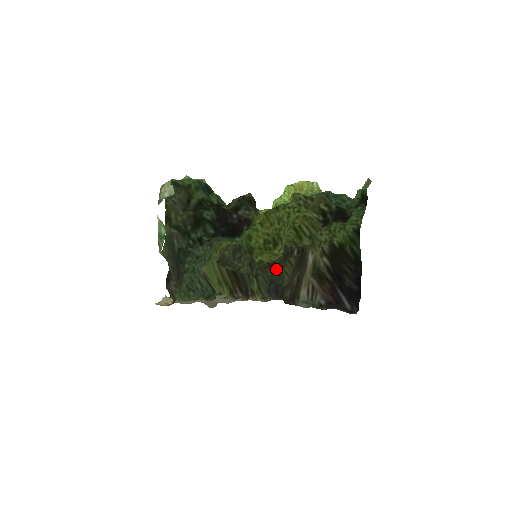
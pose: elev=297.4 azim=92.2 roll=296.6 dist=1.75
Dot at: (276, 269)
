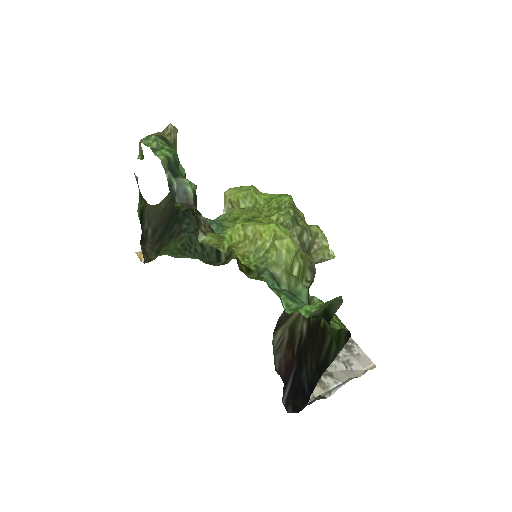
Dot at: occluded
